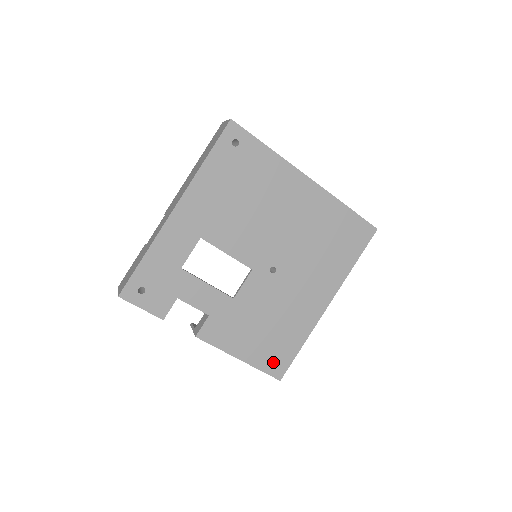
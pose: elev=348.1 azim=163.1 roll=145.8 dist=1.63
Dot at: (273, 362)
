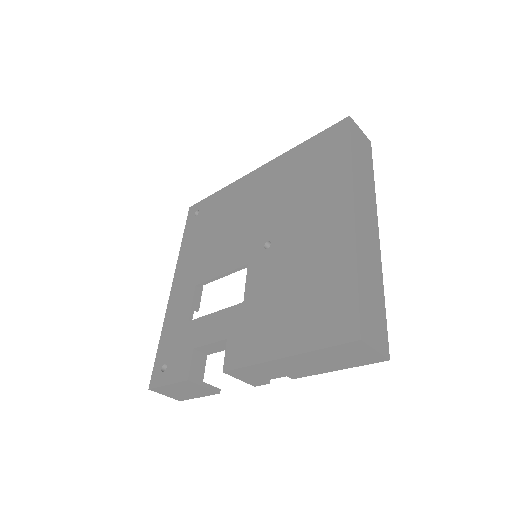
Dot at: (331, 325)
